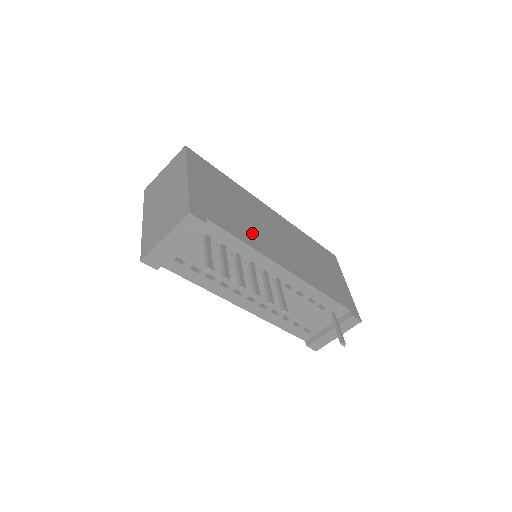
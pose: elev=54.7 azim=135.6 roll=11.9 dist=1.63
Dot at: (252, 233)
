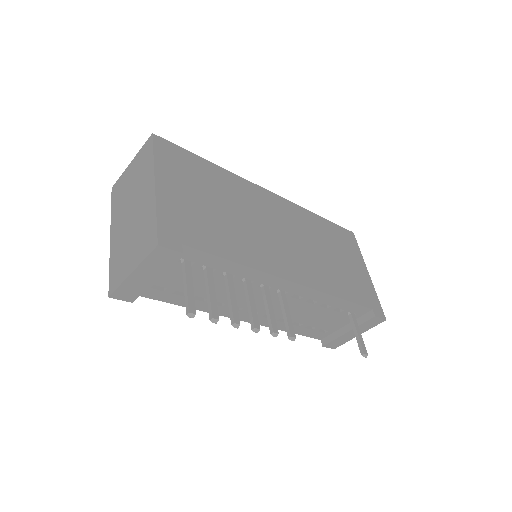
Dot at: (246, 242)
